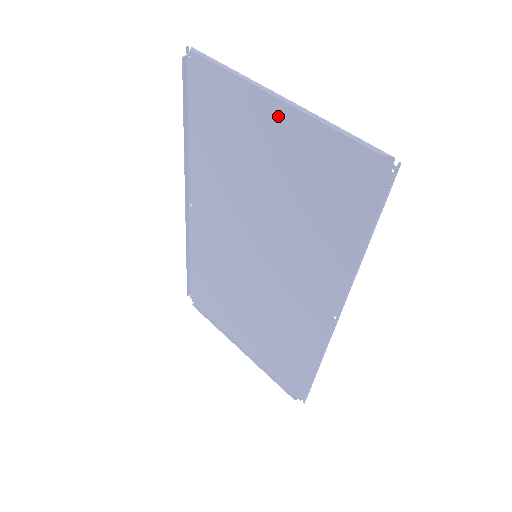
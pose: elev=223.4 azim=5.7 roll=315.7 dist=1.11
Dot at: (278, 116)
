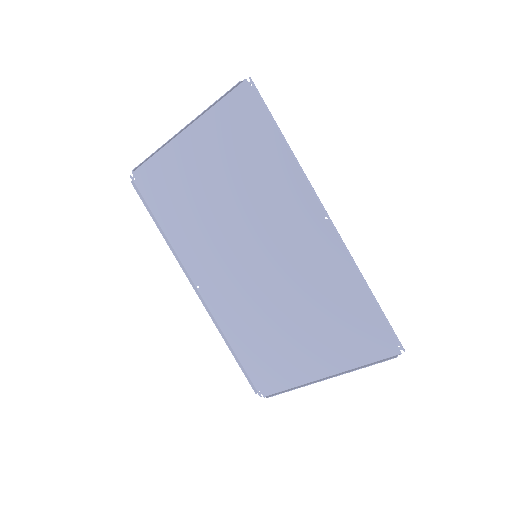
Dot at: (191, 141)
